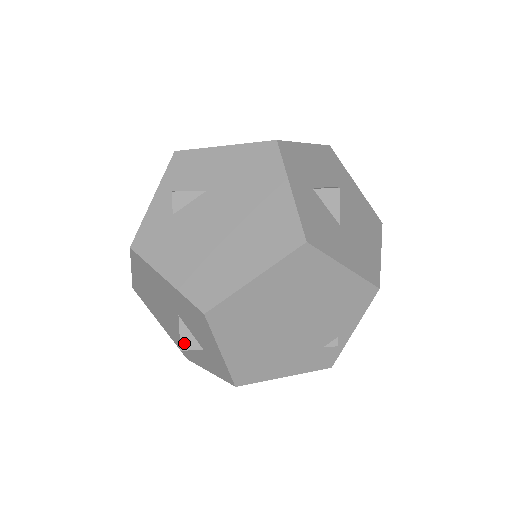
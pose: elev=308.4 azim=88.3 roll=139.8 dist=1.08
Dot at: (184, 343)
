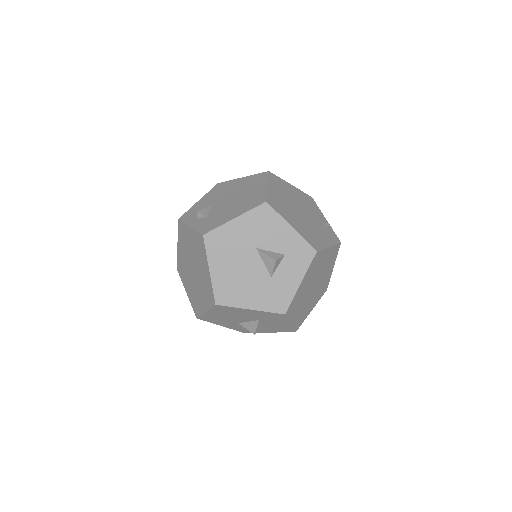
Dot at: (273, 257)
